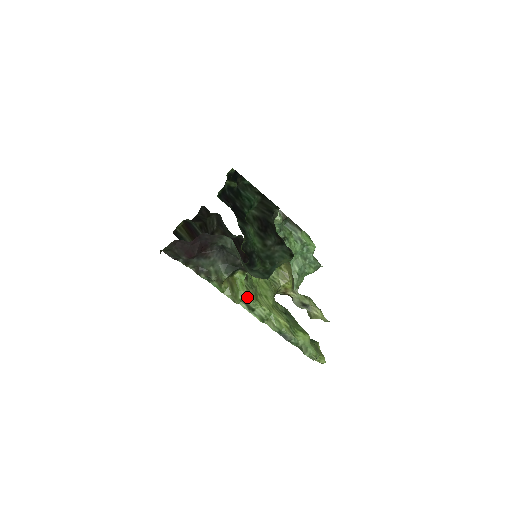
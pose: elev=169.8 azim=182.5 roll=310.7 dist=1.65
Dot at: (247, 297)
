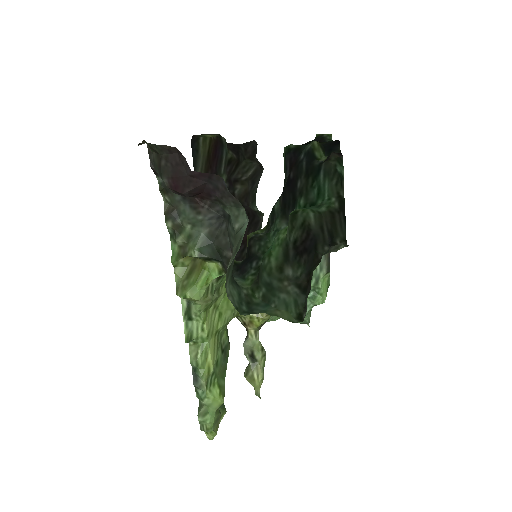
Dot at: (197, 300)
